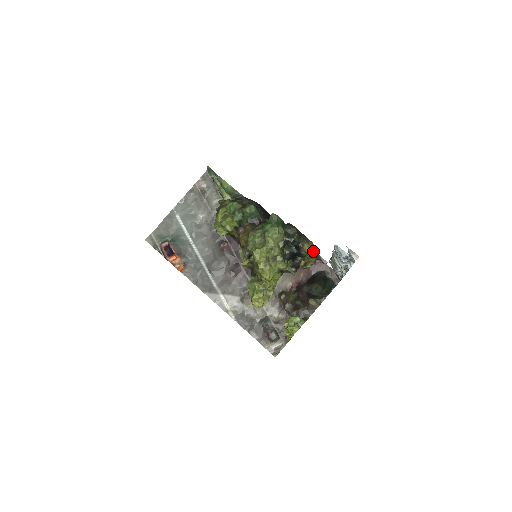
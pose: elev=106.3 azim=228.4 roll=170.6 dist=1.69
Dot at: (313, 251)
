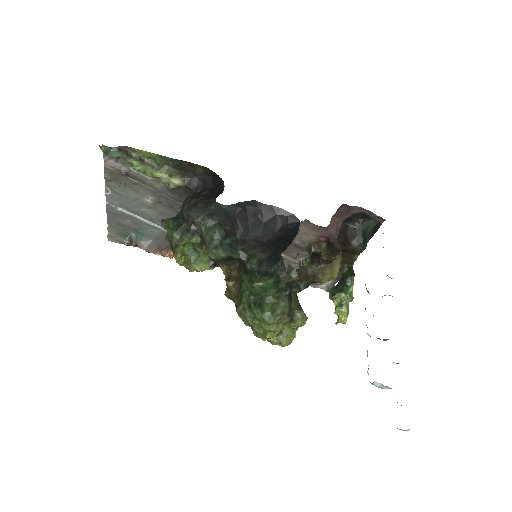
Dot at: (334, 271)
